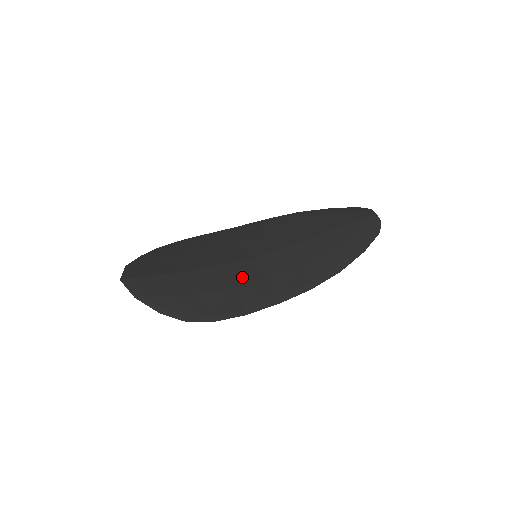
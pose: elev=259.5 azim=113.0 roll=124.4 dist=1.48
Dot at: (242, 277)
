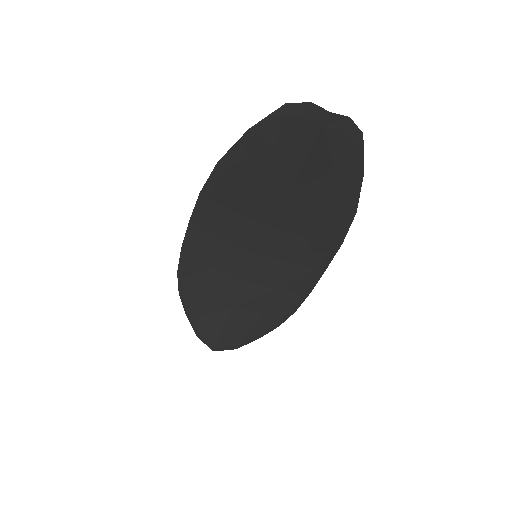
Dot at: (271, 278)
